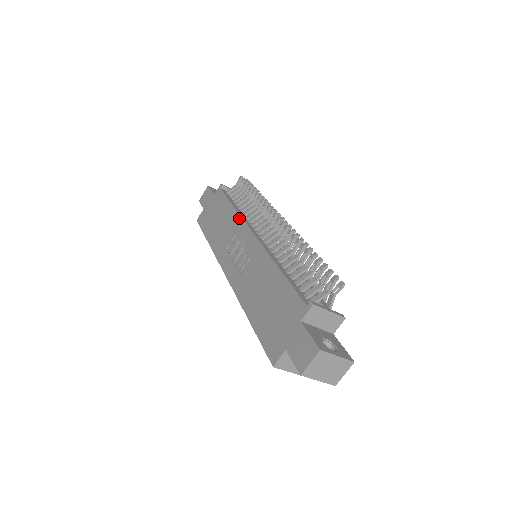
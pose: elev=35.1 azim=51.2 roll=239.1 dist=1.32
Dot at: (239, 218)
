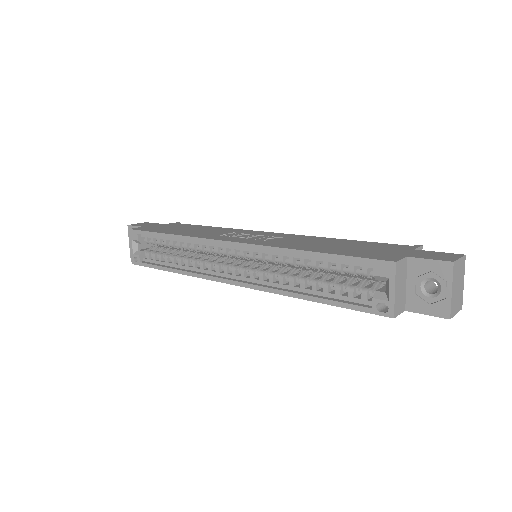
Dot at: (234, 229)
